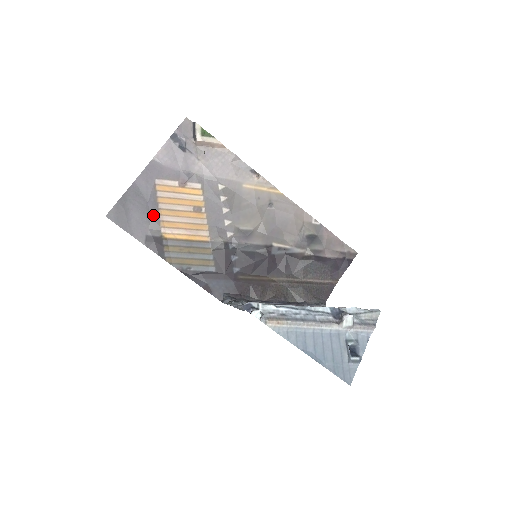
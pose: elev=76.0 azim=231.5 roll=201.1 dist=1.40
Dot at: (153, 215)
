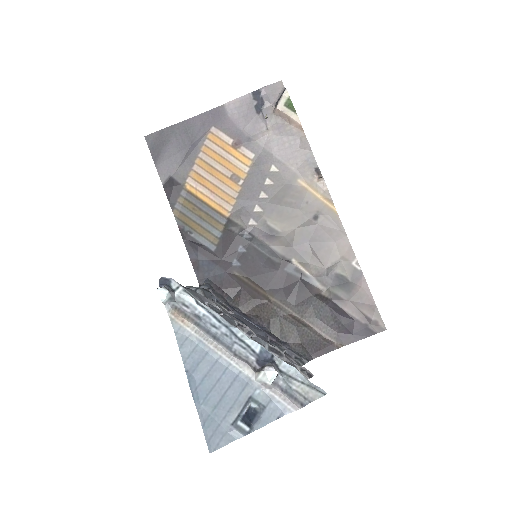
Dot at: (189, 160)
